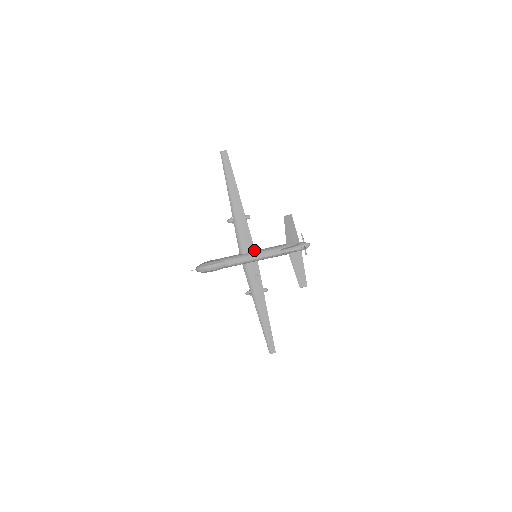
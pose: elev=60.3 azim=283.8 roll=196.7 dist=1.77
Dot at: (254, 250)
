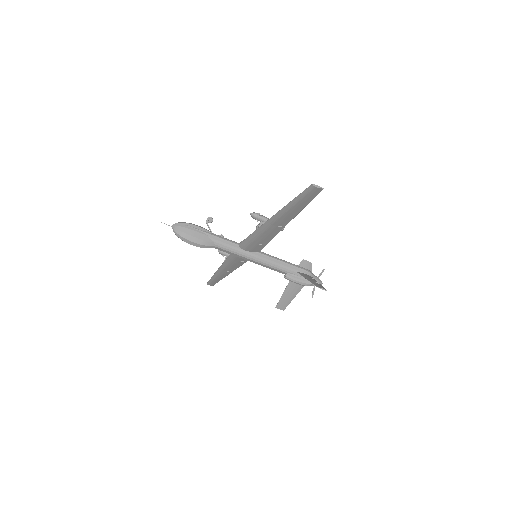
Dot at: (259, 252)
